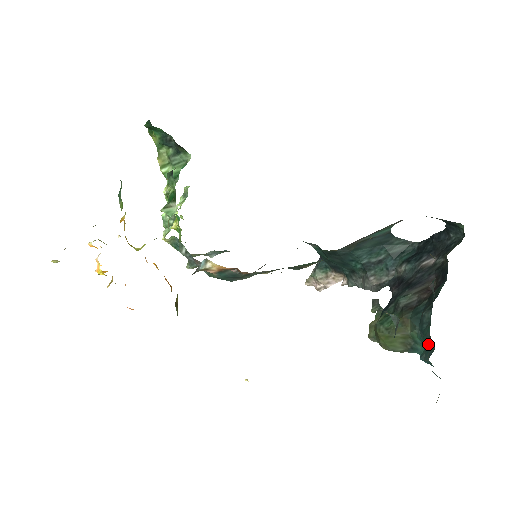
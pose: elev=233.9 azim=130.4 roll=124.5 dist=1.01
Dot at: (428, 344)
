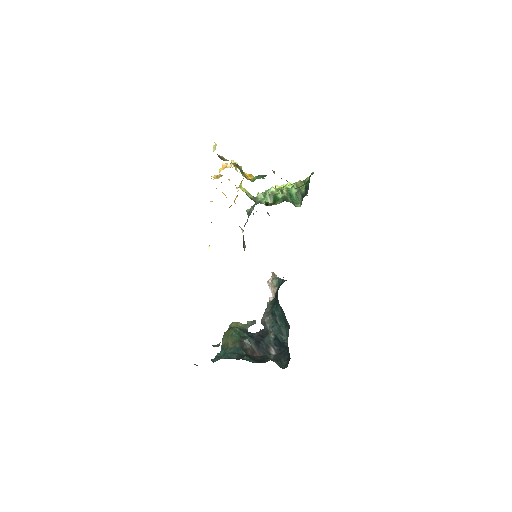
Dot at: (219, 358)
